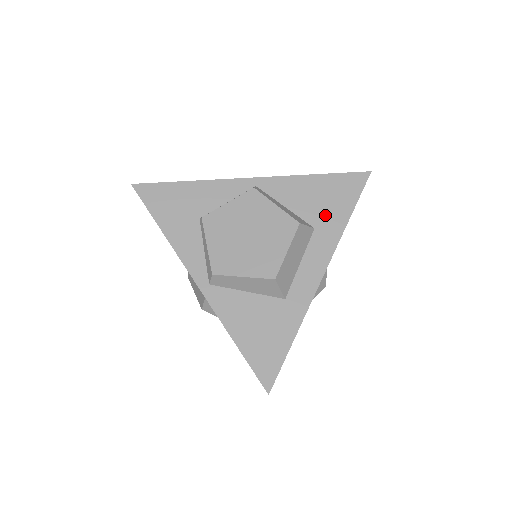
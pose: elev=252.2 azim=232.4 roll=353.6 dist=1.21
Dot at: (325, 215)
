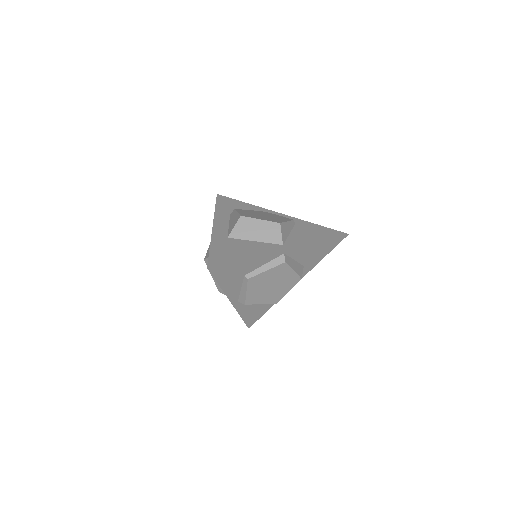
Dot at: (313, 259)
